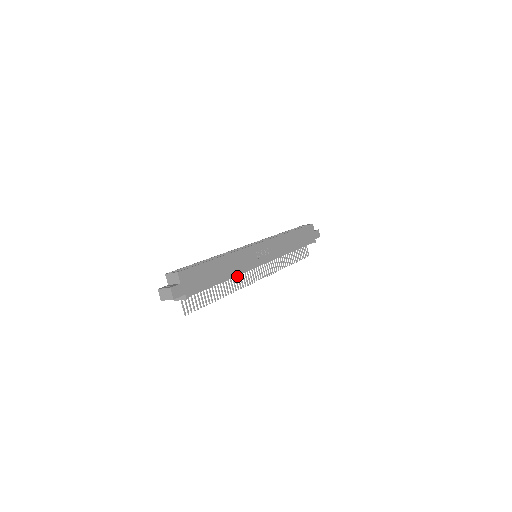
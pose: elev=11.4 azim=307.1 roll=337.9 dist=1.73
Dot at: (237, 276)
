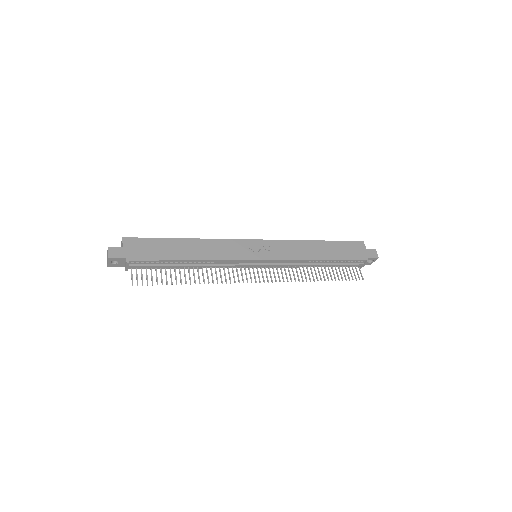
Dot at: occluded
